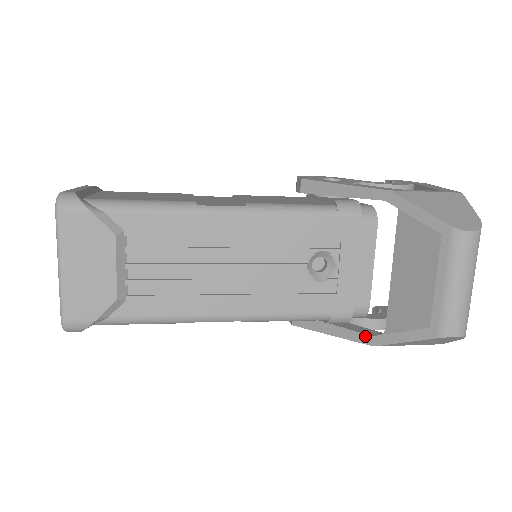
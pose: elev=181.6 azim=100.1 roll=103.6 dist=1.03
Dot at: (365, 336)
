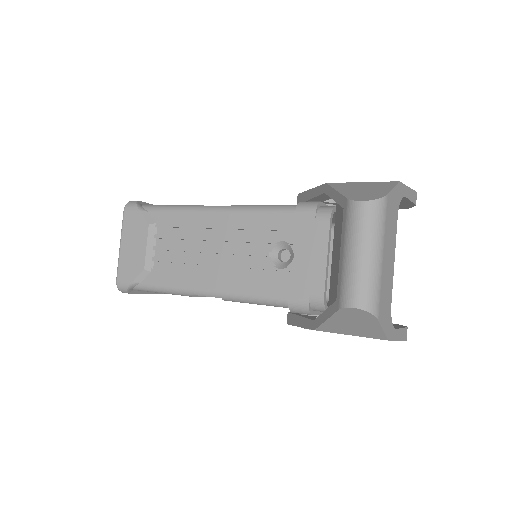
Dot at: (311, 321)
